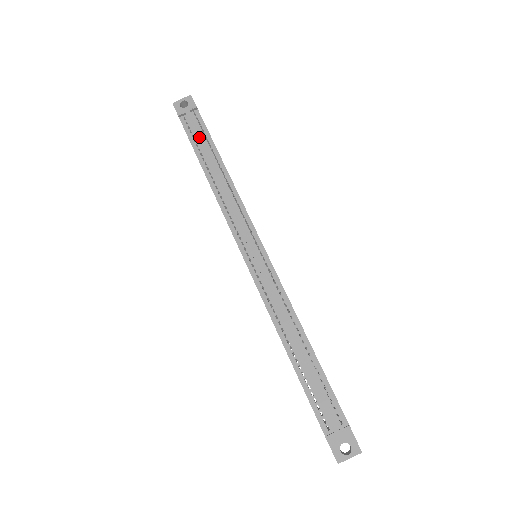
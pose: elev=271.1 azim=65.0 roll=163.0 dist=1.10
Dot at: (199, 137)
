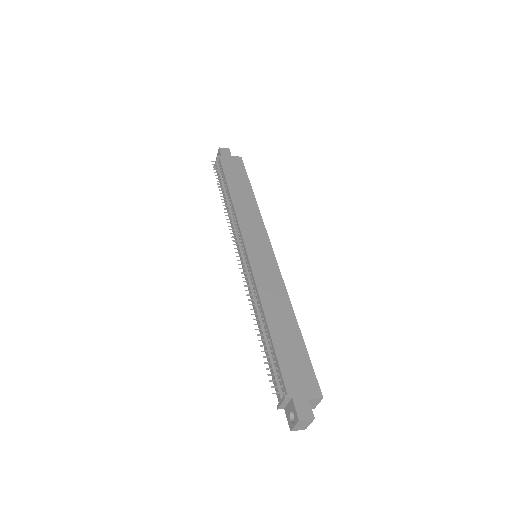
Dot at: (220, 180)
